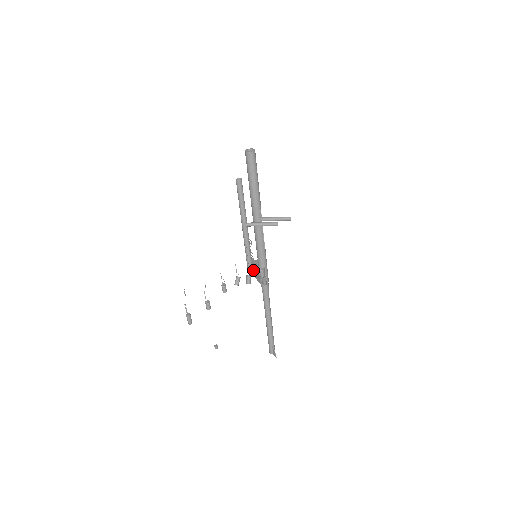
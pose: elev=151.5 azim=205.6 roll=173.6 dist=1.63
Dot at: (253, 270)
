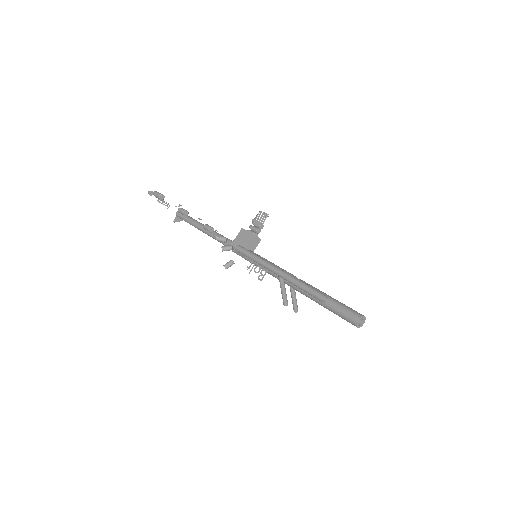
Dot at: (247, 232)
